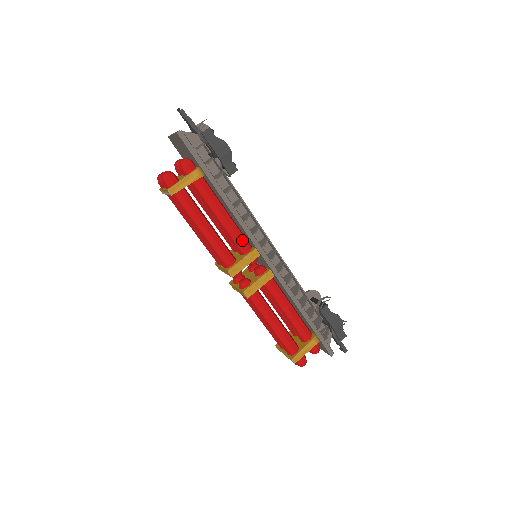
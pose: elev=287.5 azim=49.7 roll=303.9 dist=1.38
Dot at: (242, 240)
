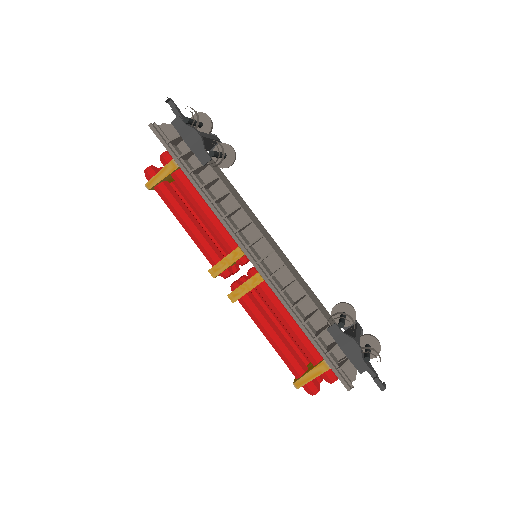
Dot at: (225, 237)
